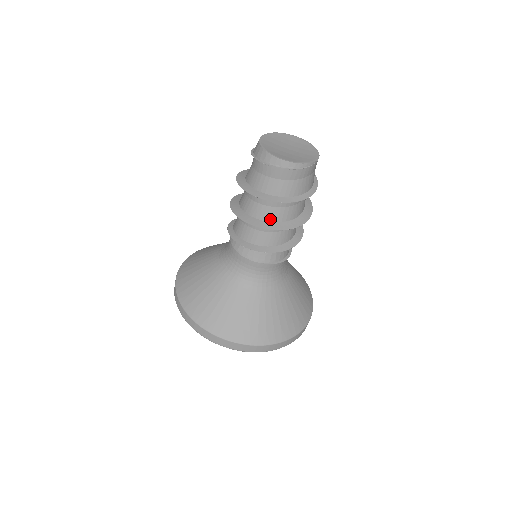
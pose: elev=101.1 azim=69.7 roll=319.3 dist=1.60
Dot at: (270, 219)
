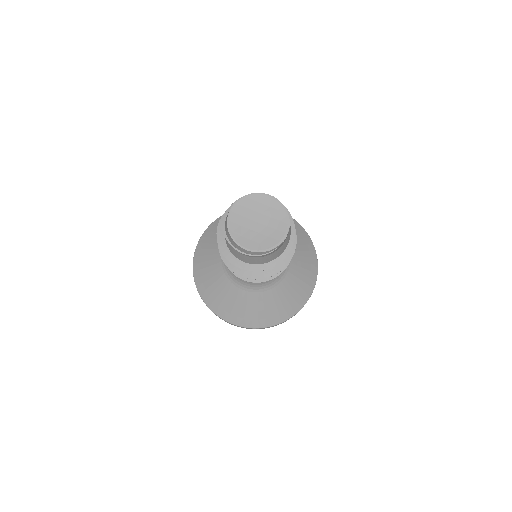
Dot at: occluded
